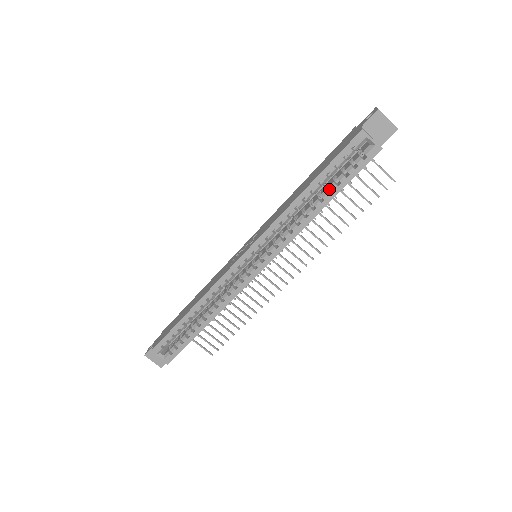
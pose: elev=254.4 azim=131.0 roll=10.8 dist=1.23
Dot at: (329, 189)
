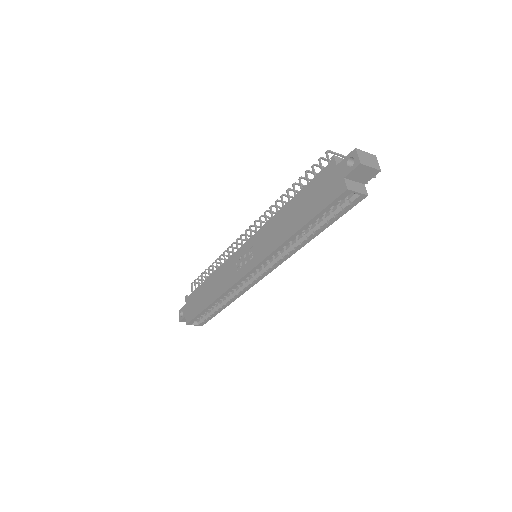
Dot at: (319, 223)
